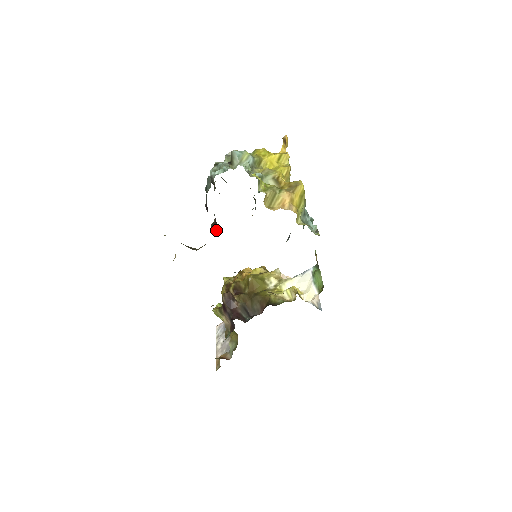
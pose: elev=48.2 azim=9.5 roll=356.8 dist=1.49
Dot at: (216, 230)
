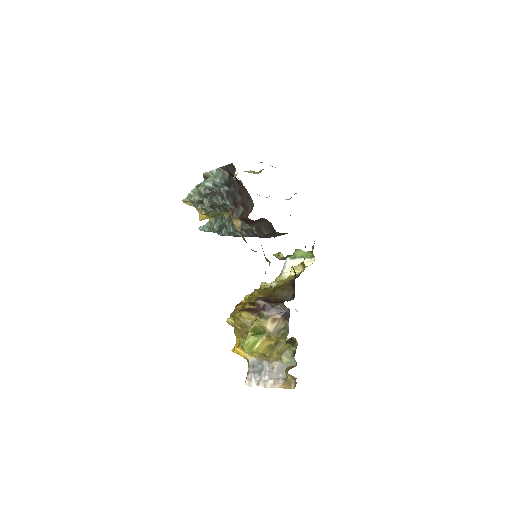
Dot at: (240, 213)
